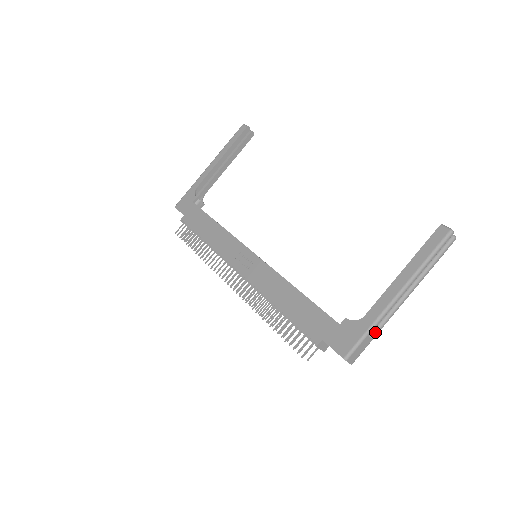
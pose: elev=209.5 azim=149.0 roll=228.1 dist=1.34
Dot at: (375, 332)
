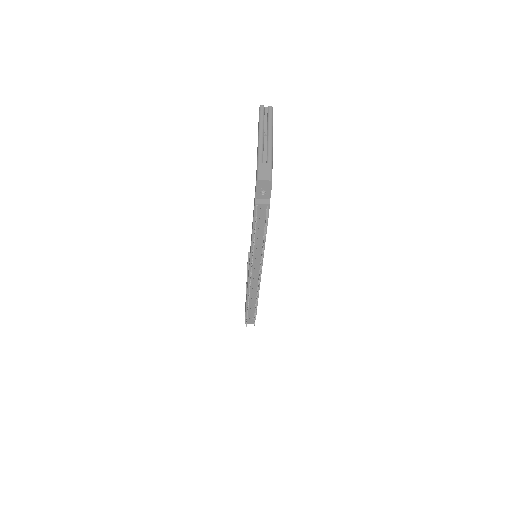
Dot at: (267, 160)
